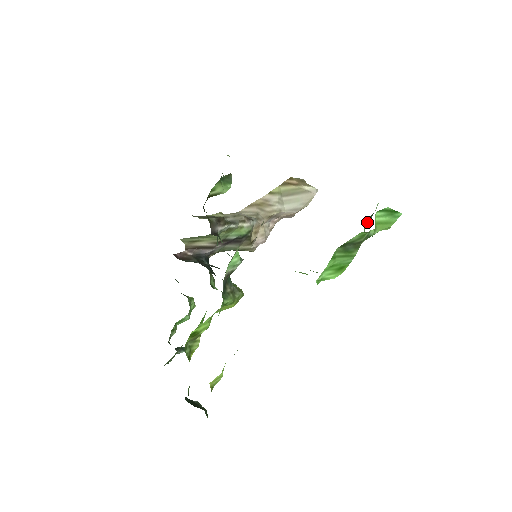
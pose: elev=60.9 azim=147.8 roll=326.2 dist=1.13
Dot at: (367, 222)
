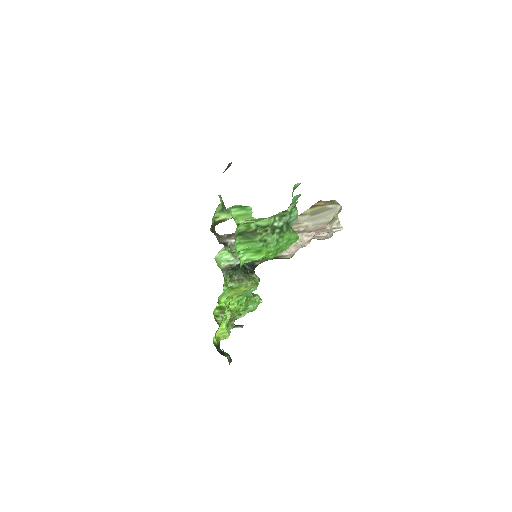
Dot at: (283, 219)
